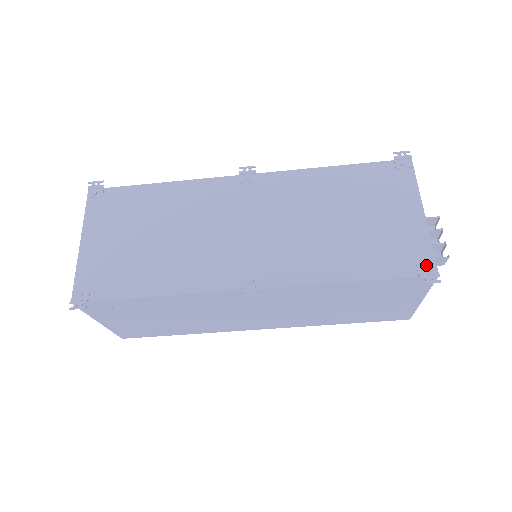
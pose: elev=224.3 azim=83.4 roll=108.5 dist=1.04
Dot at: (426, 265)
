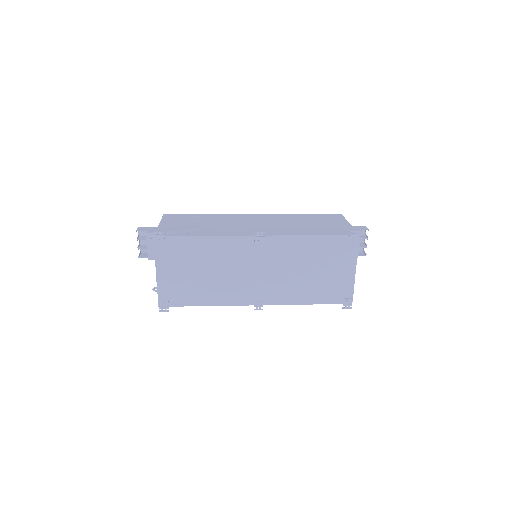
Dot at: (348, 299)
